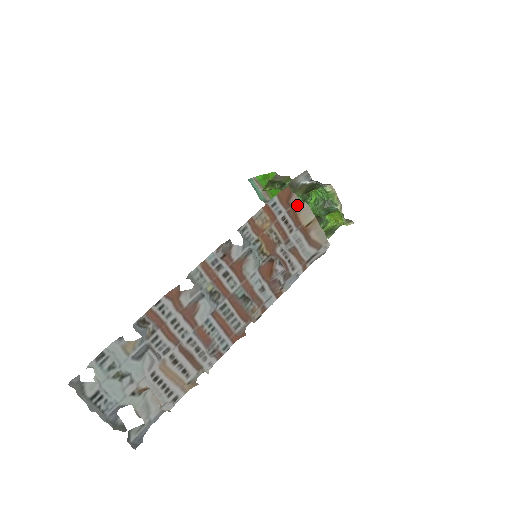
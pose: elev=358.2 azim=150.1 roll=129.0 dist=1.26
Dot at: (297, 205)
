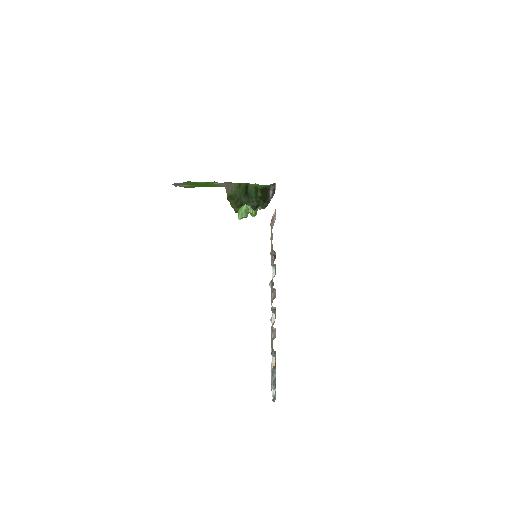
Dot at: occluded
